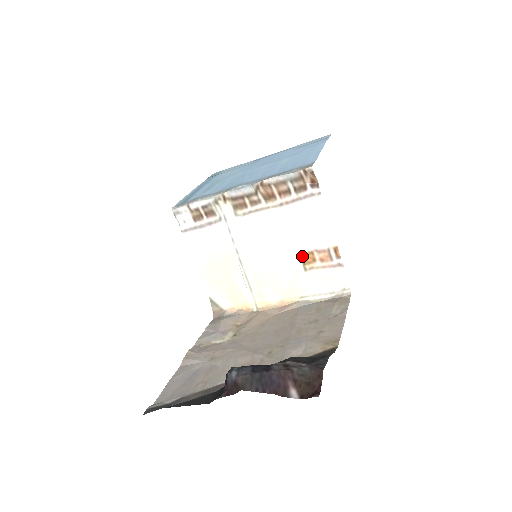
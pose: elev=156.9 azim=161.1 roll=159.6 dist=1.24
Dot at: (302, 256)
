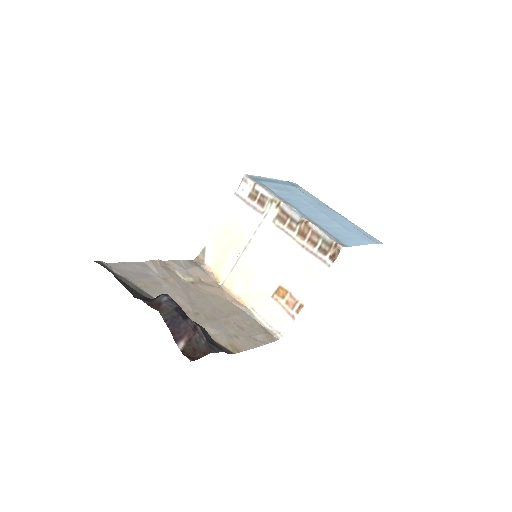
Dot at: (280, 287)
